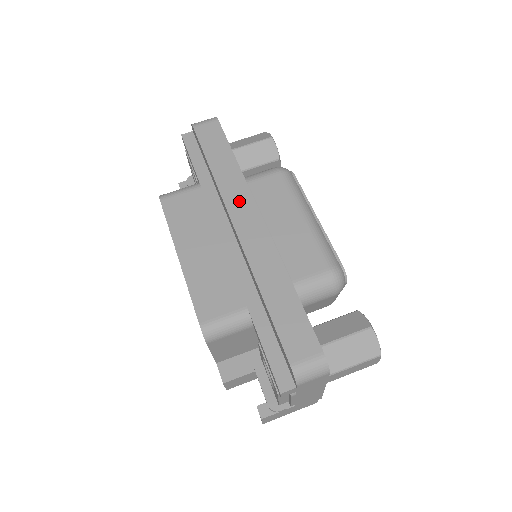
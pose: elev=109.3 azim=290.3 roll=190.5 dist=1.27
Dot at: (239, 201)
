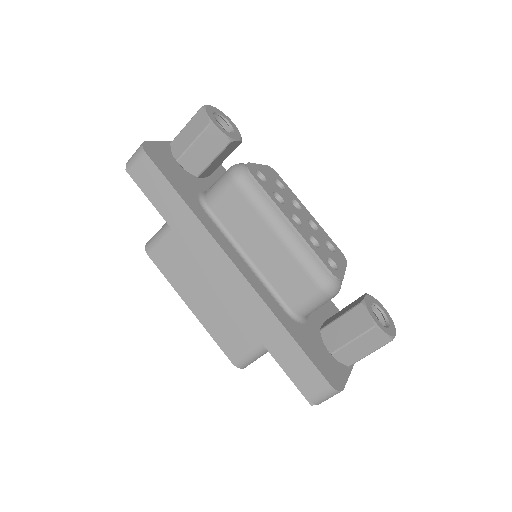
Dot at: (209, 253)
